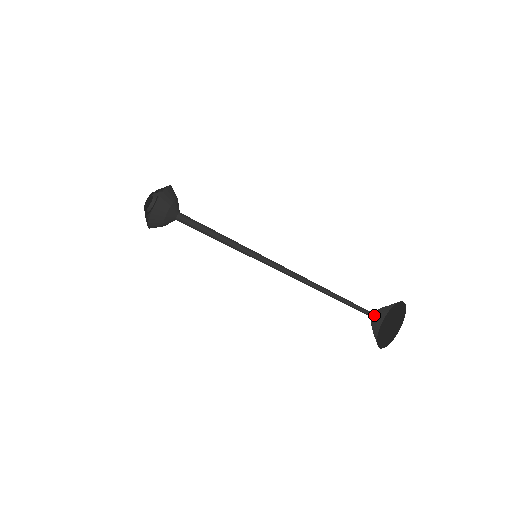
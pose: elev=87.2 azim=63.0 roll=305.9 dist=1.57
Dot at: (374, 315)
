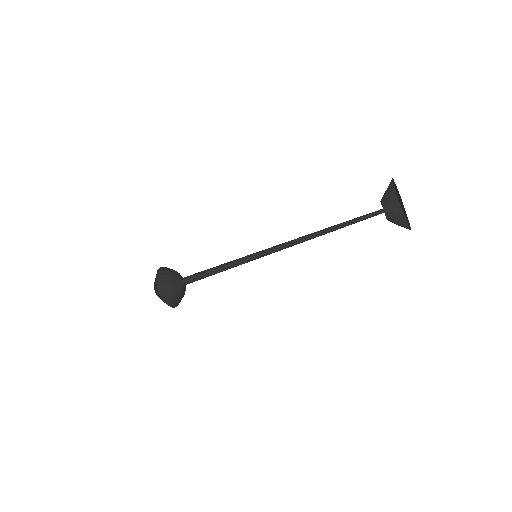
Dot at: (381, 209)
